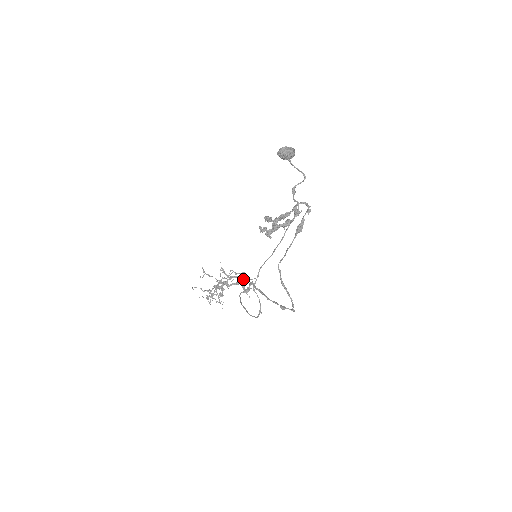
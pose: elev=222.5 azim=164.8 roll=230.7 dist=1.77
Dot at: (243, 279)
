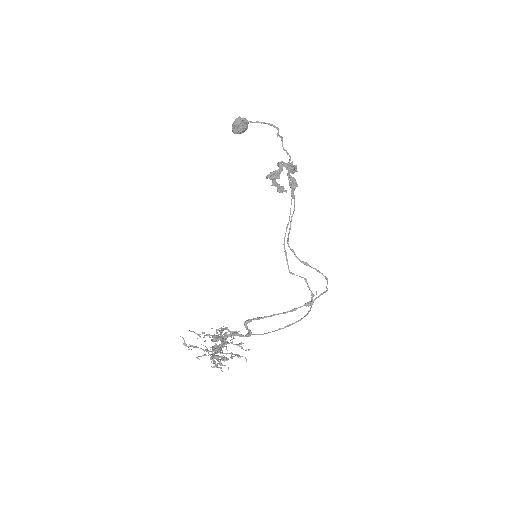
Dot at: occluded
